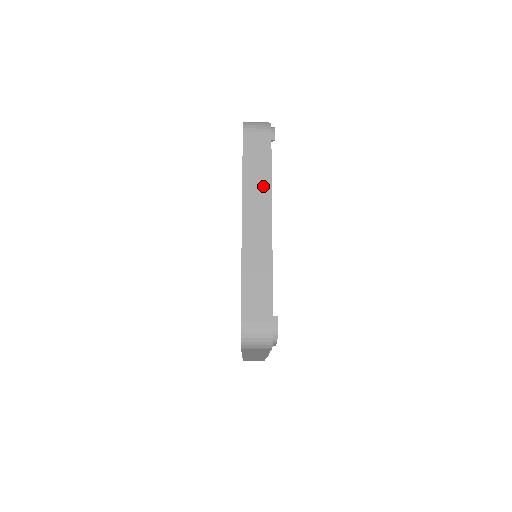
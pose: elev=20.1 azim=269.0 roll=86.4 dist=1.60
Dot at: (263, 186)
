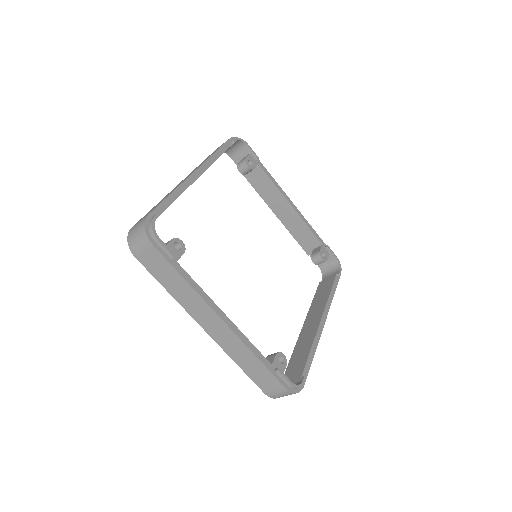
Dot at: occluded
